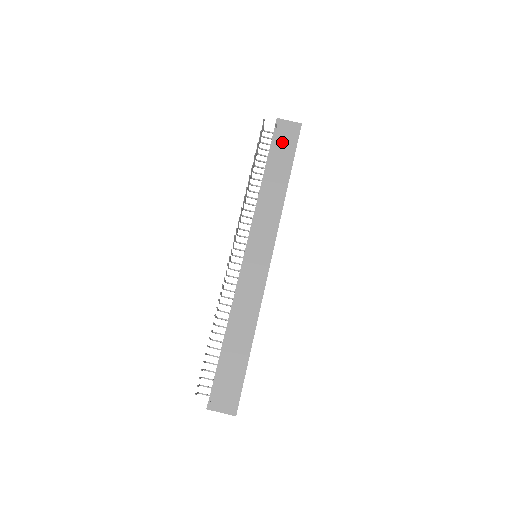
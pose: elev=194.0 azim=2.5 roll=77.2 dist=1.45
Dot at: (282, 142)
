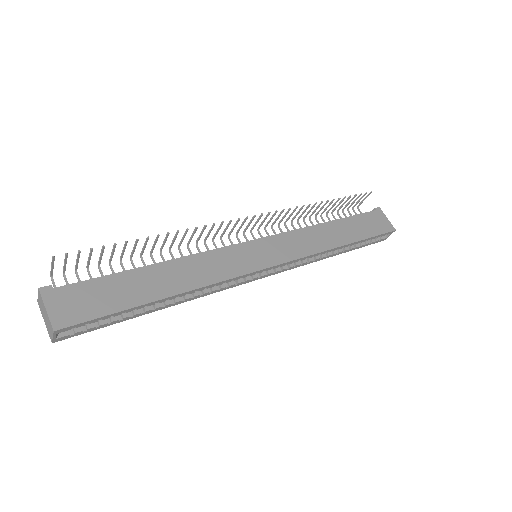
Dot at: (368, 221)
